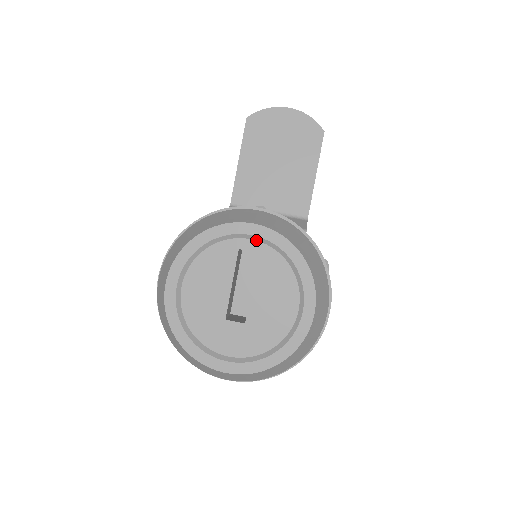
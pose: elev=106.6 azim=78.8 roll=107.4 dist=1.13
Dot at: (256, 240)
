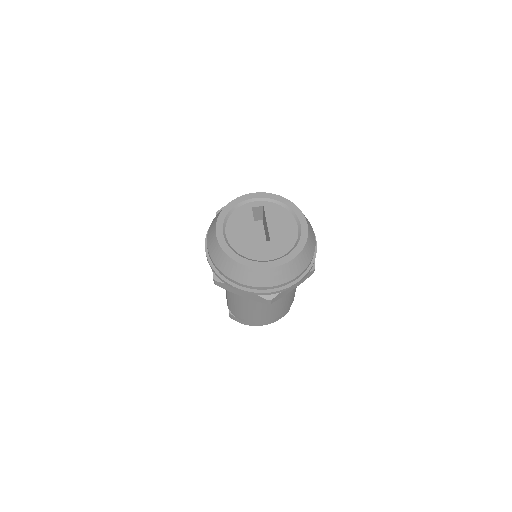
Dot at: (260, 201)
